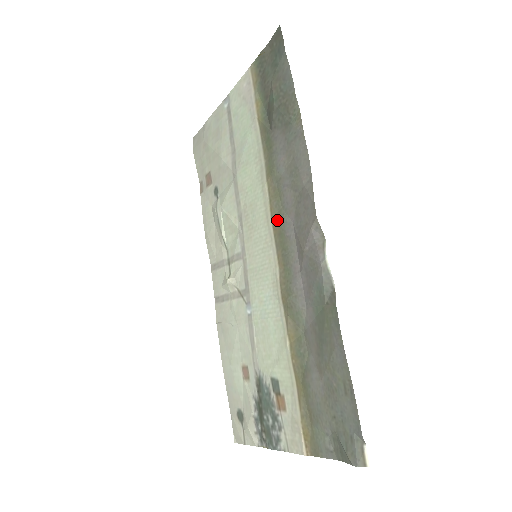
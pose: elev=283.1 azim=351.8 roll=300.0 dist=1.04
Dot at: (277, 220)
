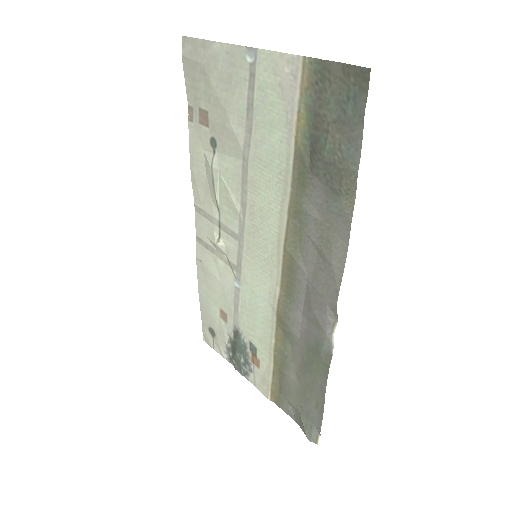
Dot at: (290, 256)
